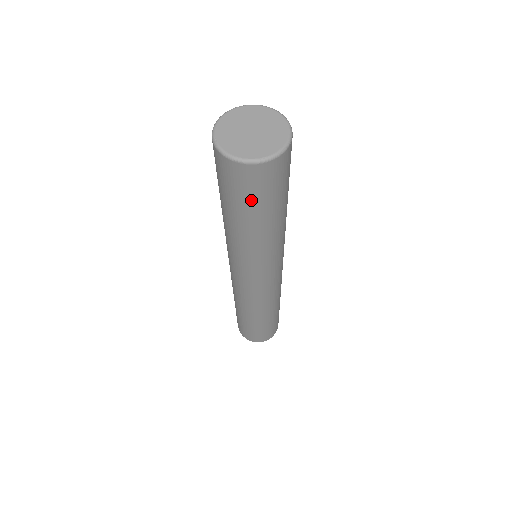
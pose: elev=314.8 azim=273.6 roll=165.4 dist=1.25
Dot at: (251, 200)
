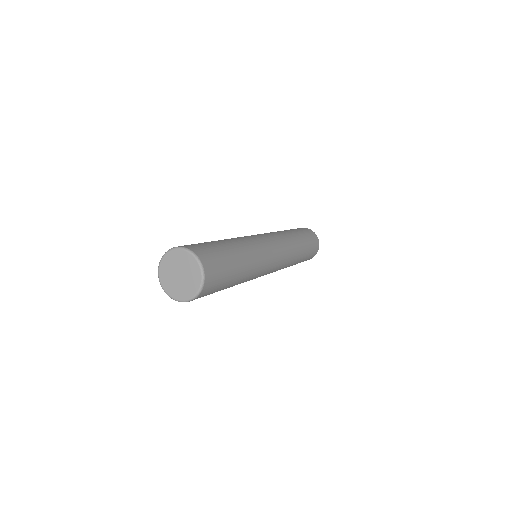
Dot at: occluded
